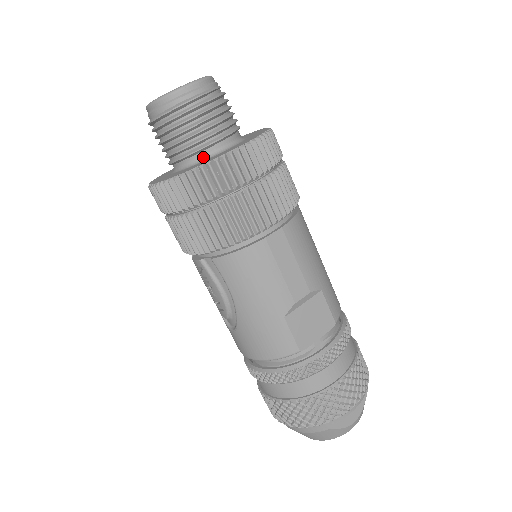
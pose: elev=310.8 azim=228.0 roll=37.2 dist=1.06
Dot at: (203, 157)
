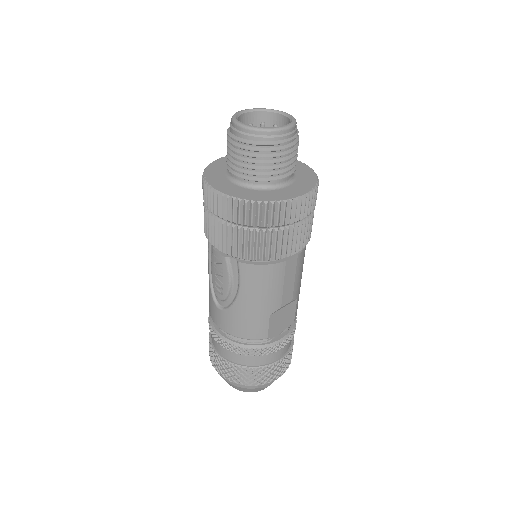
Dot at: (267, 186)
